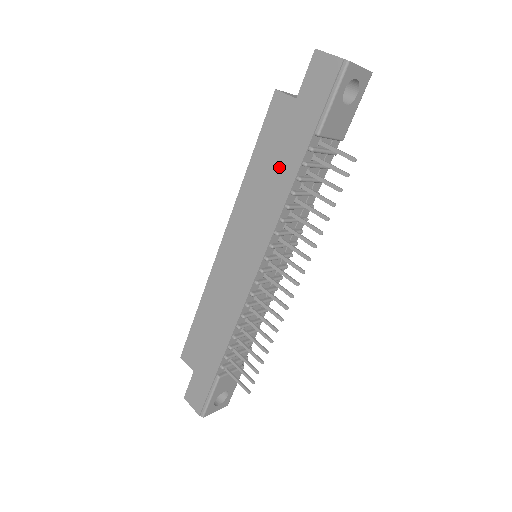
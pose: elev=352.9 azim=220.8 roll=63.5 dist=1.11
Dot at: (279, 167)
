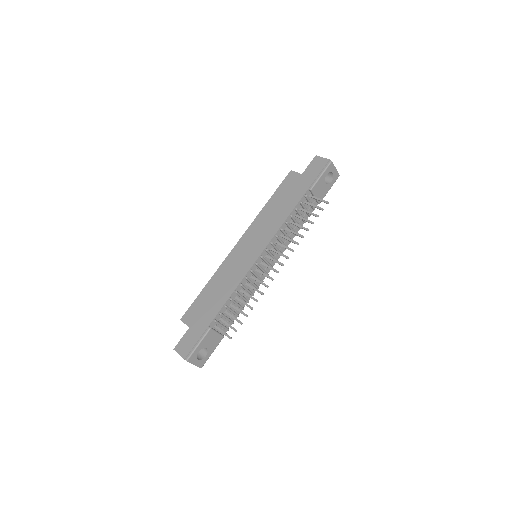
Dot at: (286, 203)
